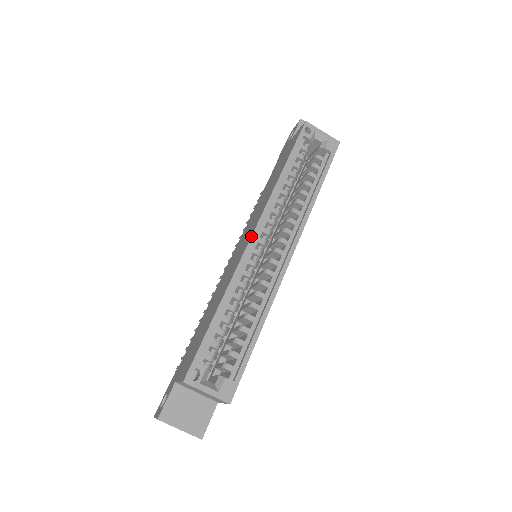
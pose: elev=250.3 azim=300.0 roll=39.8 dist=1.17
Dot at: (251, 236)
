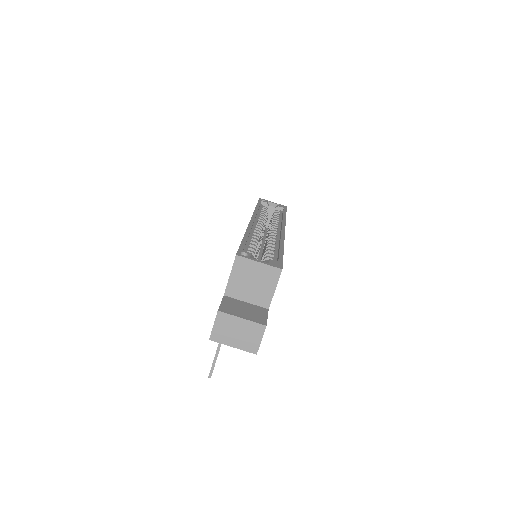
Dot at: occluded
